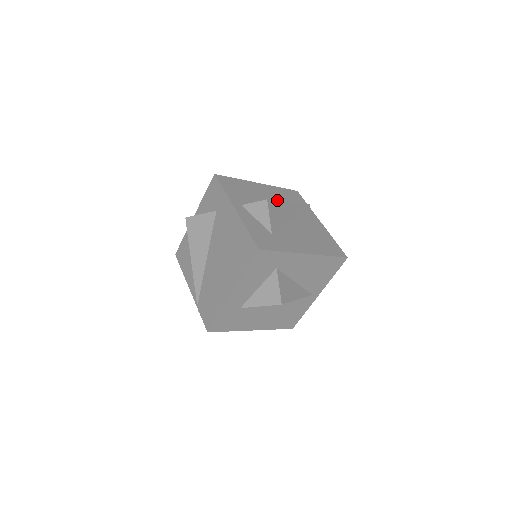
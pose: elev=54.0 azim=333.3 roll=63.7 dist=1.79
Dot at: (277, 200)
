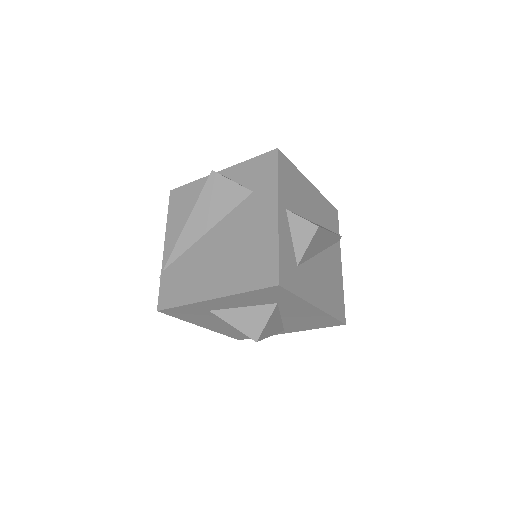
Dot at: (318, 216)
